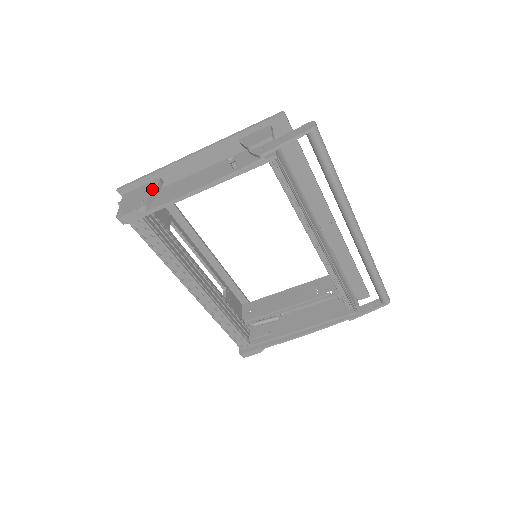
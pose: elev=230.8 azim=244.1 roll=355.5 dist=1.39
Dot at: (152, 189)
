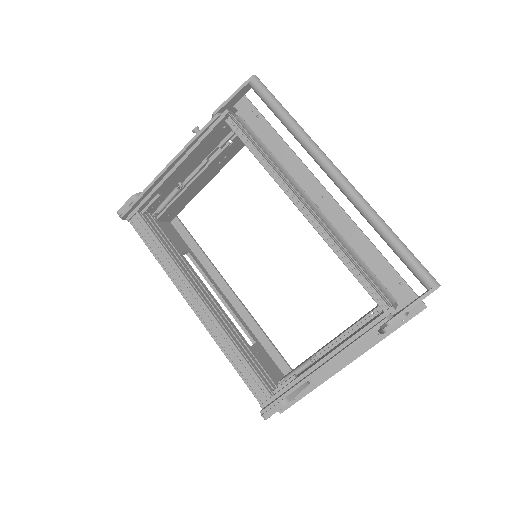
Dot at: occluded
